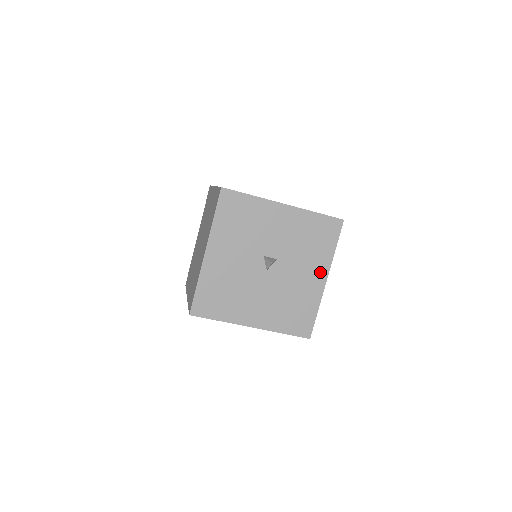
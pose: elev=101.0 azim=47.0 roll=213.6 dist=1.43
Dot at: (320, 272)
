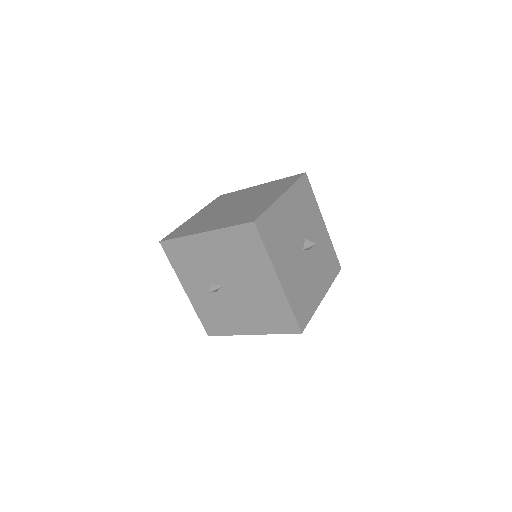
Dot at: (323, 288)
